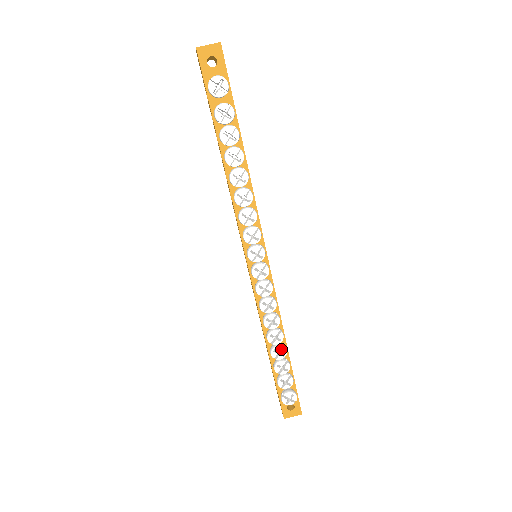
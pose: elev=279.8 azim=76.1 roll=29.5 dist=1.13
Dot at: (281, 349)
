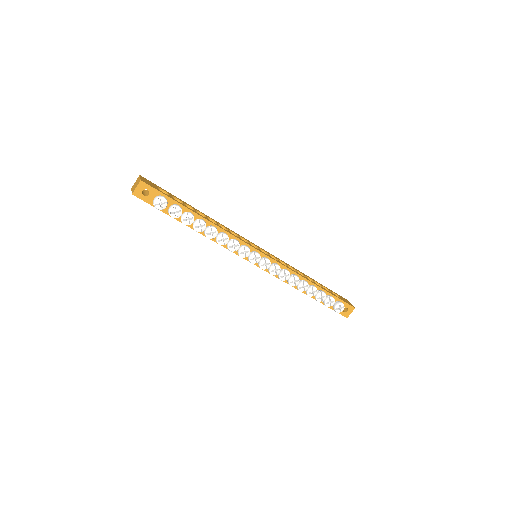
Dot at: (312, 289)
